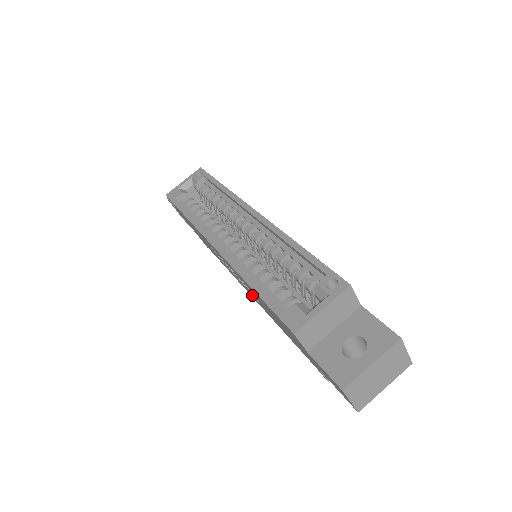
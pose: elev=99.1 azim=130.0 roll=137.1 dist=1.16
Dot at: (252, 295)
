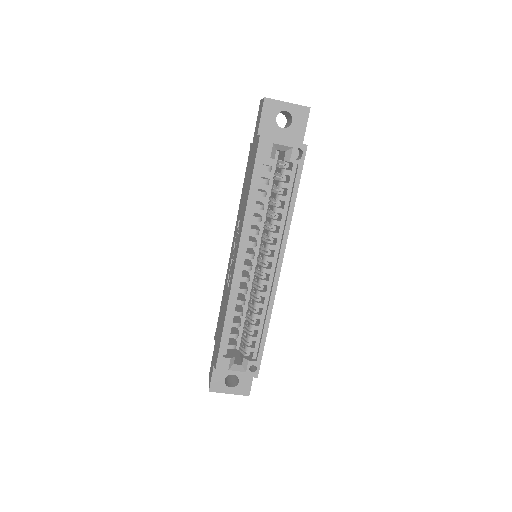
Dot at: (230, 266)
